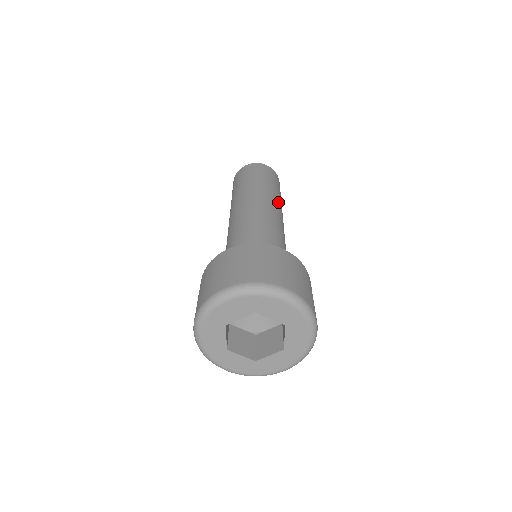
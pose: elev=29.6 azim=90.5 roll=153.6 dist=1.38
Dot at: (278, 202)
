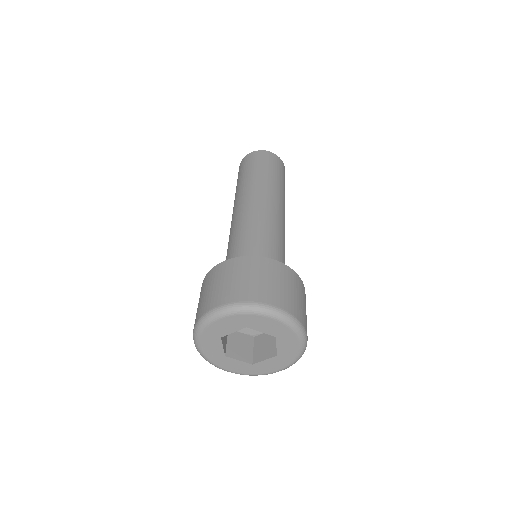
Dot at: (280, 195)
